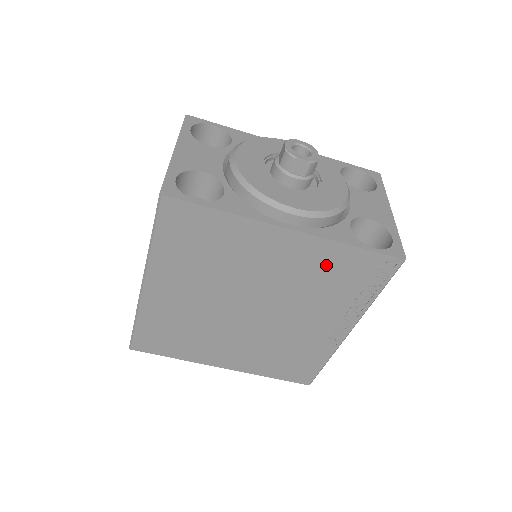
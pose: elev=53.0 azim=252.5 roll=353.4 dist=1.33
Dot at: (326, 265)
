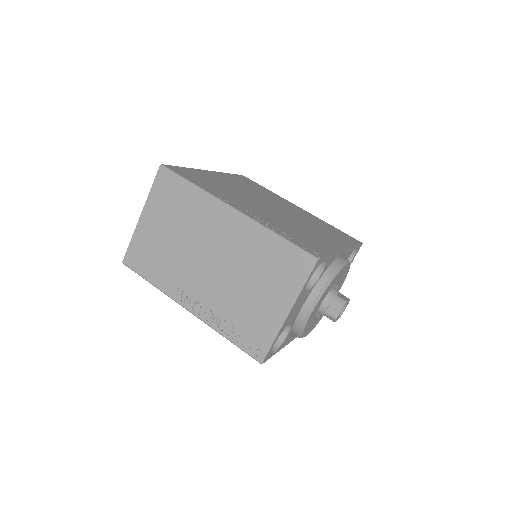
Dot at: occluded
